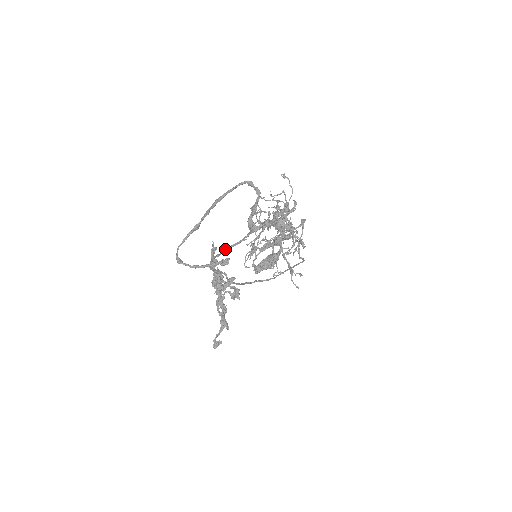
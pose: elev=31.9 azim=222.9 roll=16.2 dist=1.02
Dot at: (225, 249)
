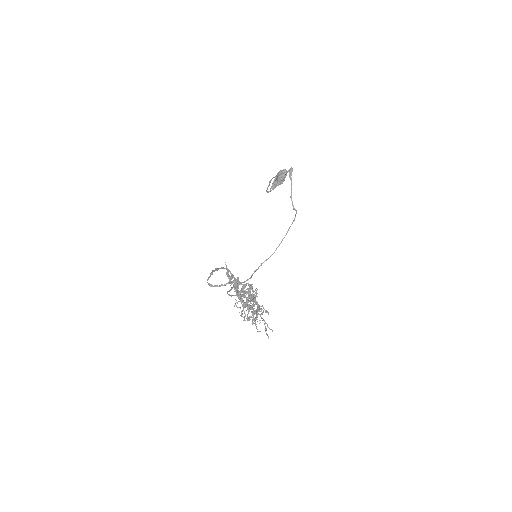
Dot at: (231, 296)
